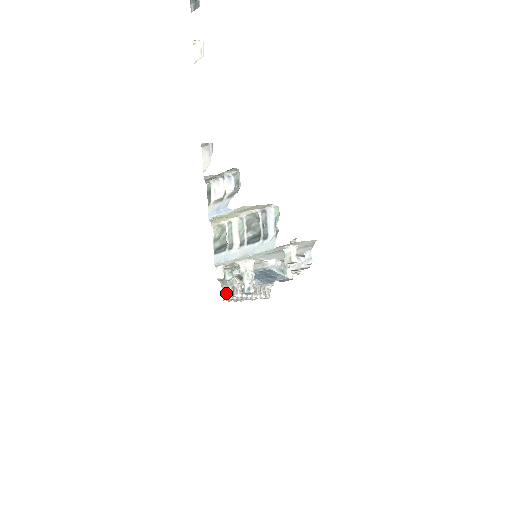
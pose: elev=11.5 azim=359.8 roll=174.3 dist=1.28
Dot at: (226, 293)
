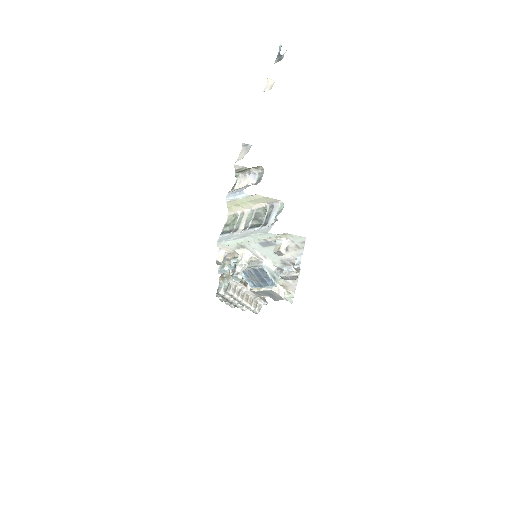
Dot at: (221, 288)
